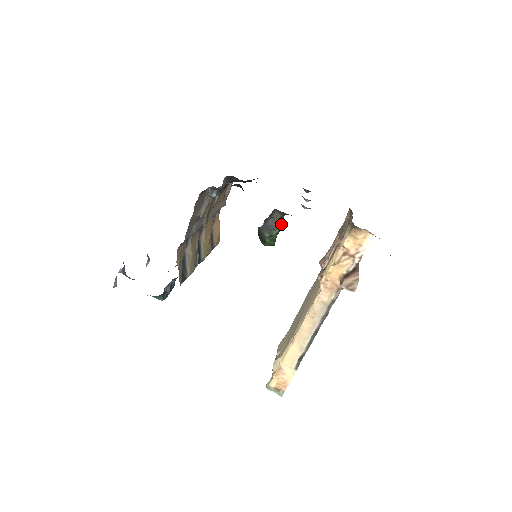
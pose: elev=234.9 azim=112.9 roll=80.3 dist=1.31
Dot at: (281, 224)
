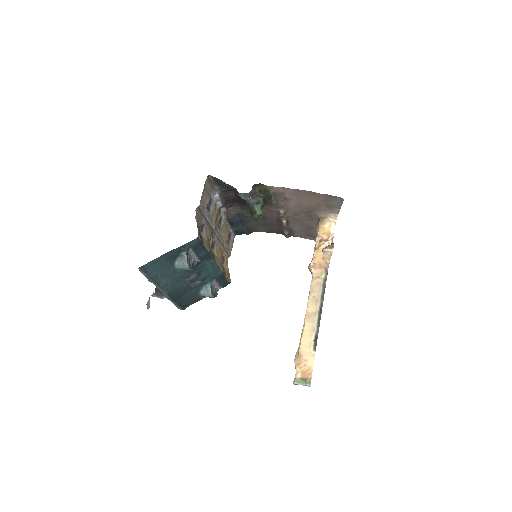
Dot at: (263, 199)
